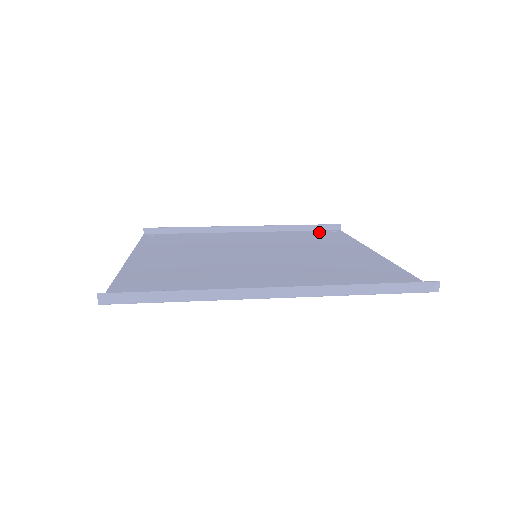
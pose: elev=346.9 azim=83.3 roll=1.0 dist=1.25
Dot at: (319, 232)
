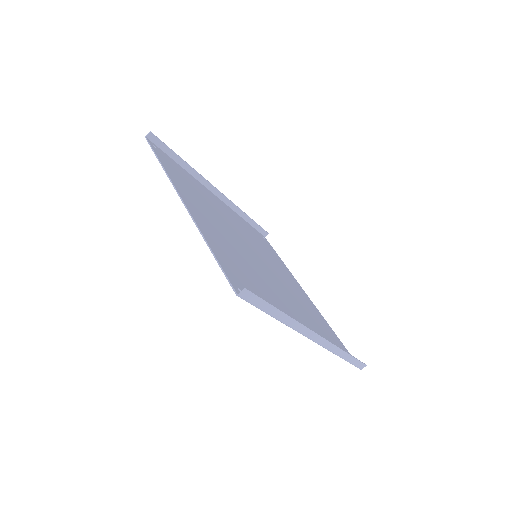
Dot at: (258, 233)
